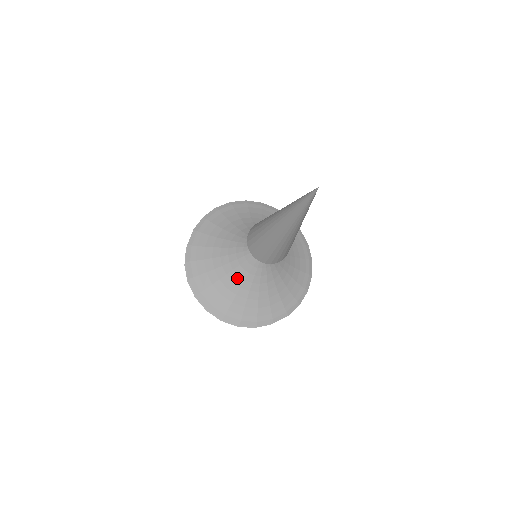
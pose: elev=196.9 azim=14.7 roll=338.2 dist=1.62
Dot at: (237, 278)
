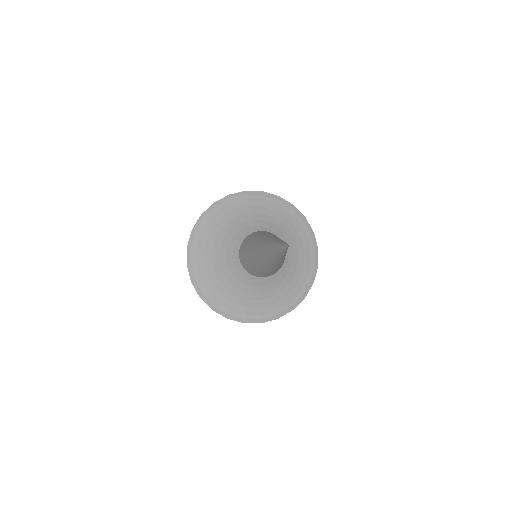
Dot at: (226, 269)
